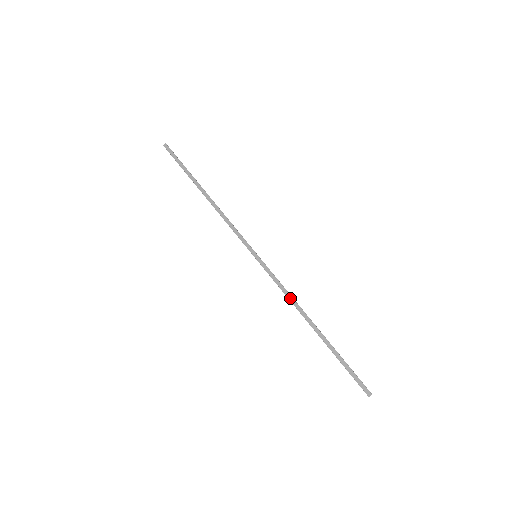
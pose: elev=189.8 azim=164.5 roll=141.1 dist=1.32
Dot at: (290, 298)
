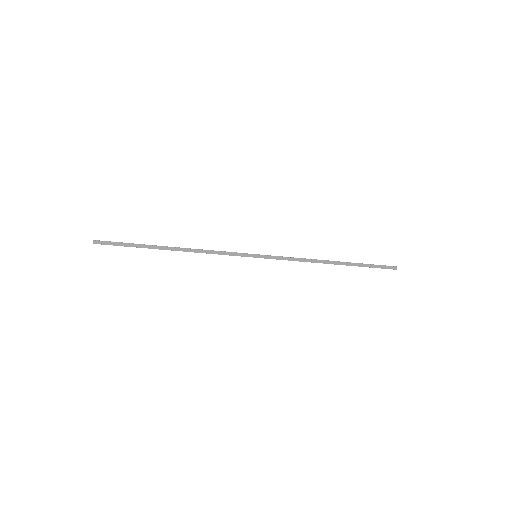
Dot at: (304, 261)
